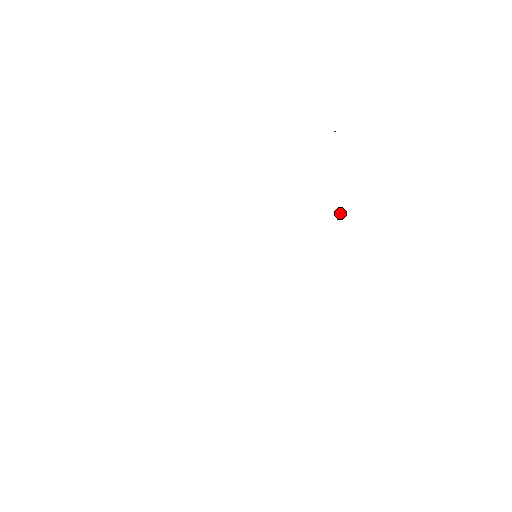
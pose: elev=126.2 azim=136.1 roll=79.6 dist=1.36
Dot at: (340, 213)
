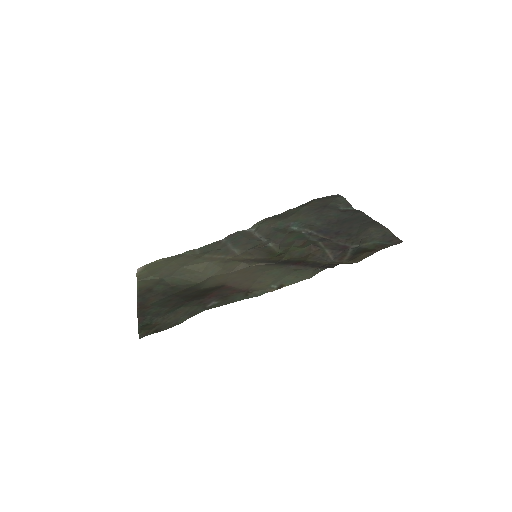
Dot at: (348, 208)
